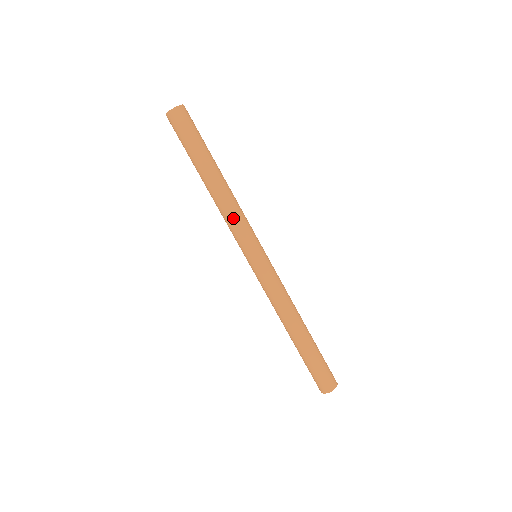
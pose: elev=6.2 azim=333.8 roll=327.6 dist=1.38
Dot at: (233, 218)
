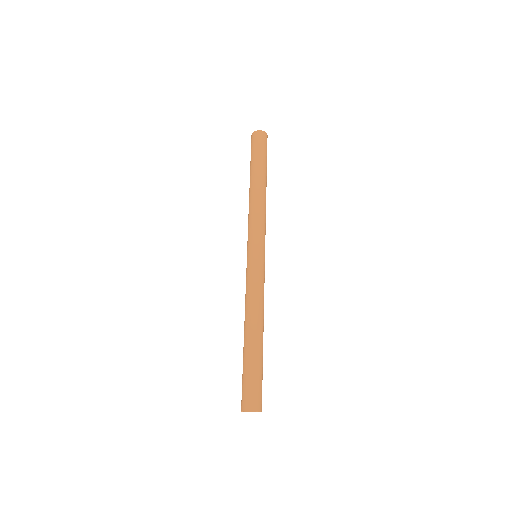
Dot at: (261, 216)
